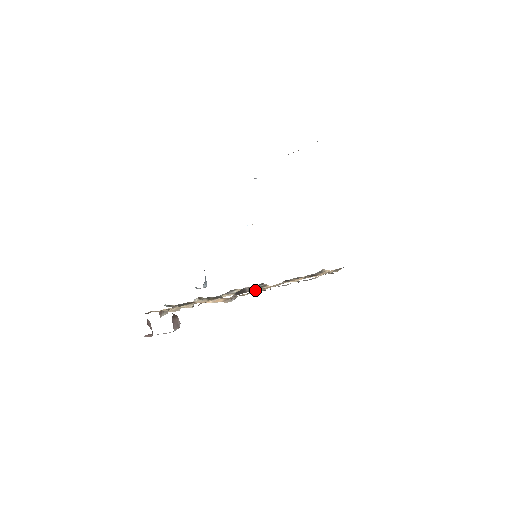
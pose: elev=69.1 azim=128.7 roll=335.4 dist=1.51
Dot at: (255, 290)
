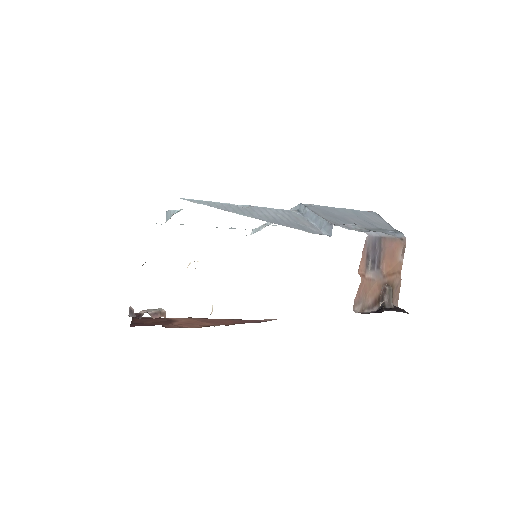
Dot at: occluded
